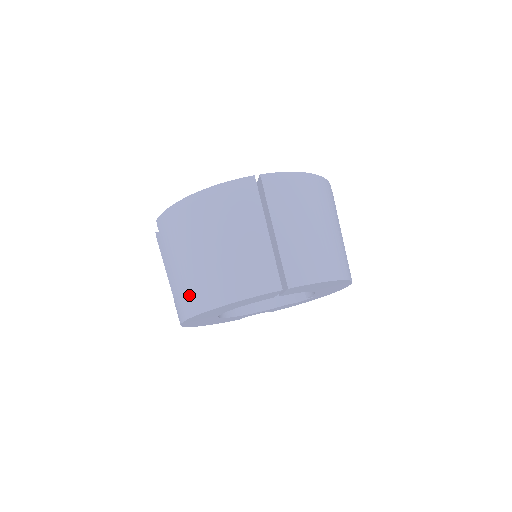
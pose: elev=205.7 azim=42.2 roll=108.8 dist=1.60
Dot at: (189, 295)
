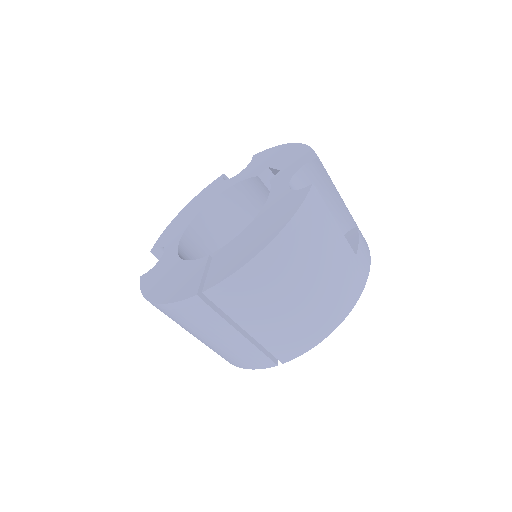
Dot at: occluded
